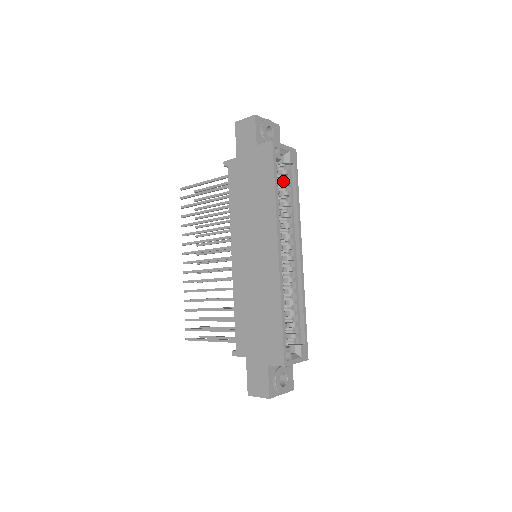
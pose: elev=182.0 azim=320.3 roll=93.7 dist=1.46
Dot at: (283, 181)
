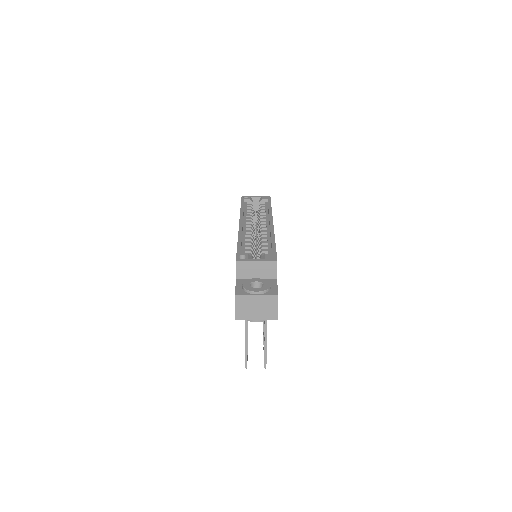
Dot at: (259, 209)
